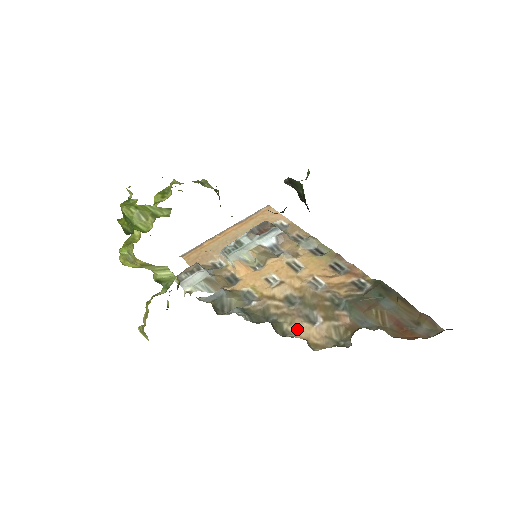
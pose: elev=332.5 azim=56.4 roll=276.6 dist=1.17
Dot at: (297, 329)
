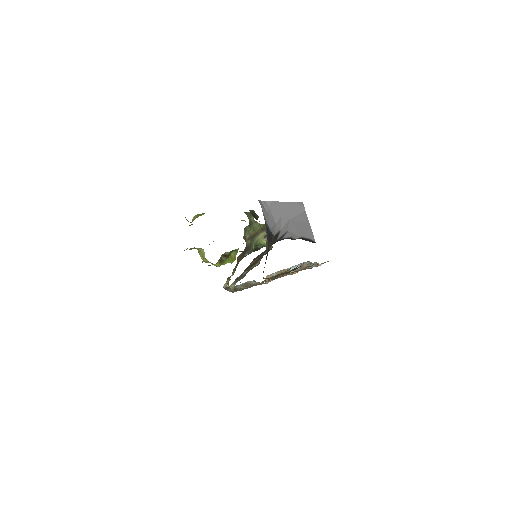
Dot at: occluded
